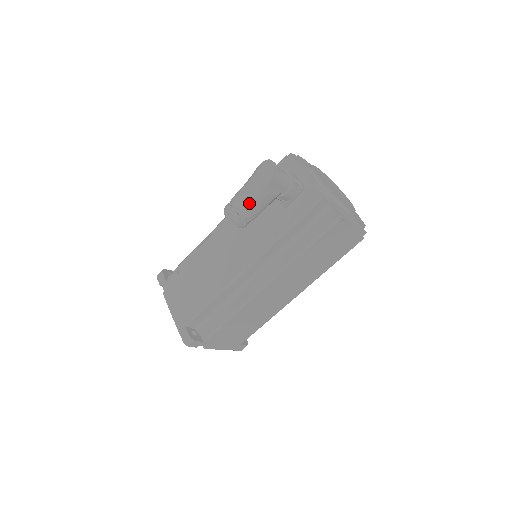
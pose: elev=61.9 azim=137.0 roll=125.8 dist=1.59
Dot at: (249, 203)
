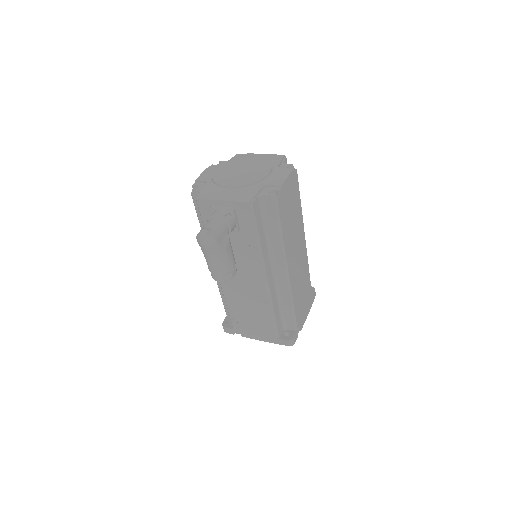
Dot at: (223, 264)
